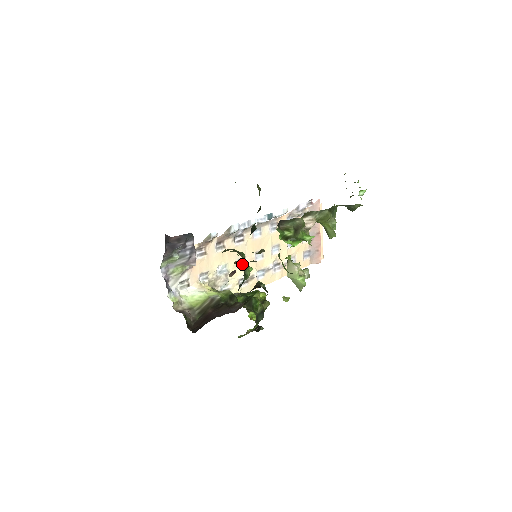
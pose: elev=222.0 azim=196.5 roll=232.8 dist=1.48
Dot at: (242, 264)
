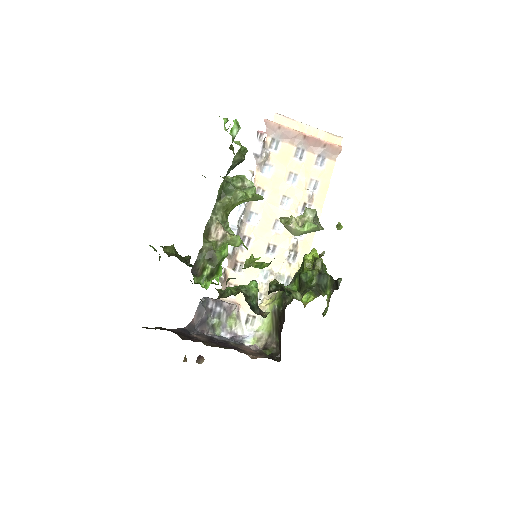
Dot at: (274, 250)
